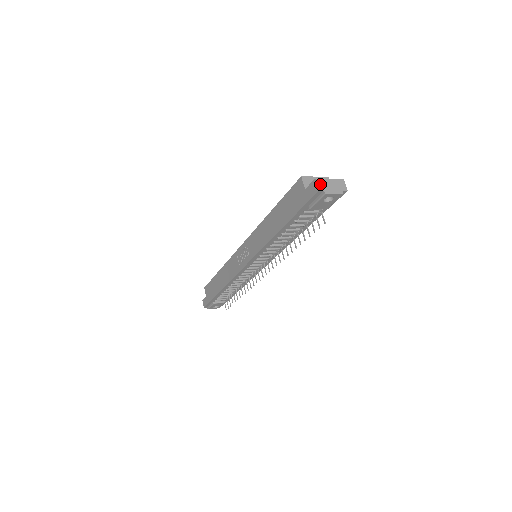
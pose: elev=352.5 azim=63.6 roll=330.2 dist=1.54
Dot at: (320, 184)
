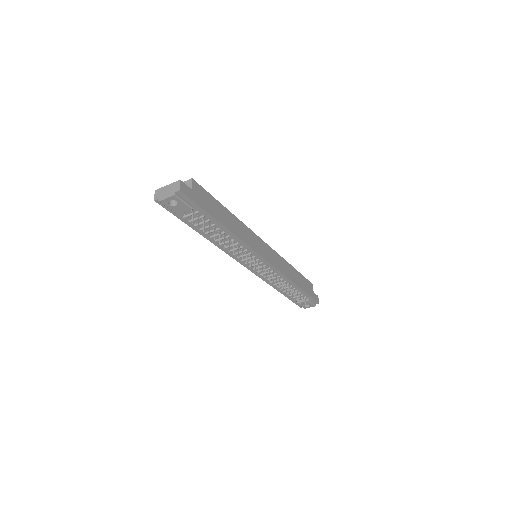
Dot at: (157, 194)
